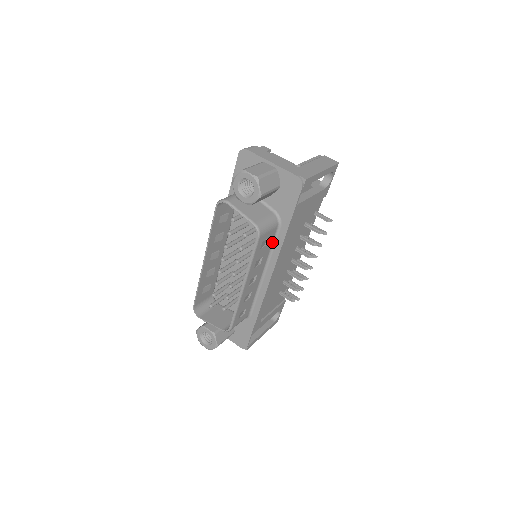
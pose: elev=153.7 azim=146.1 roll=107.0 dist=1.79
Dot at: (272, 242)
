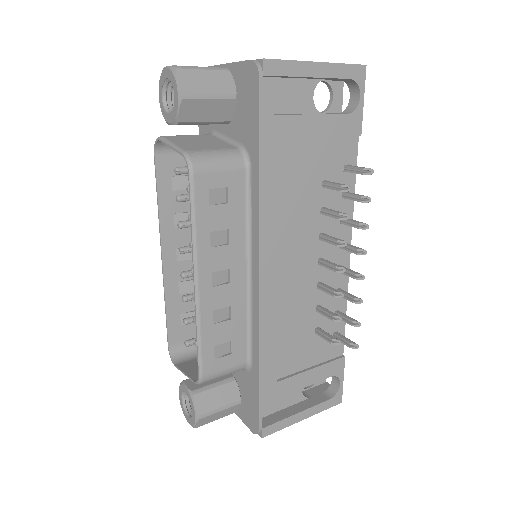
Dot at: (245, 203)
